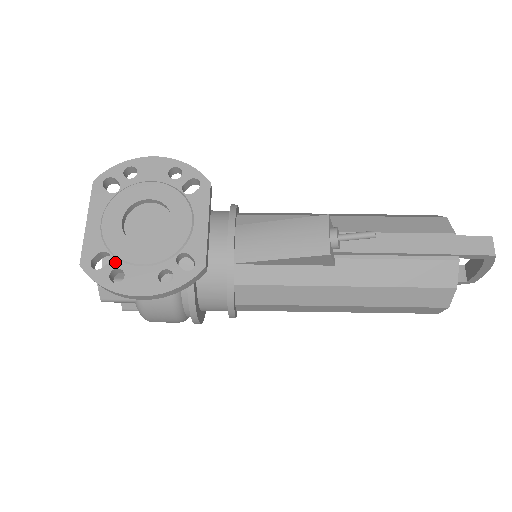
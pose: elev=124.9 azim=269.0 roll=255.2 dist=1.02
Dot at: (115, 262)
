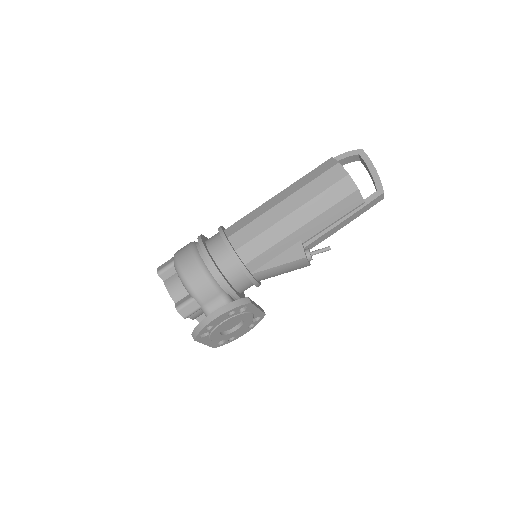
Dot at: (228, 339)
